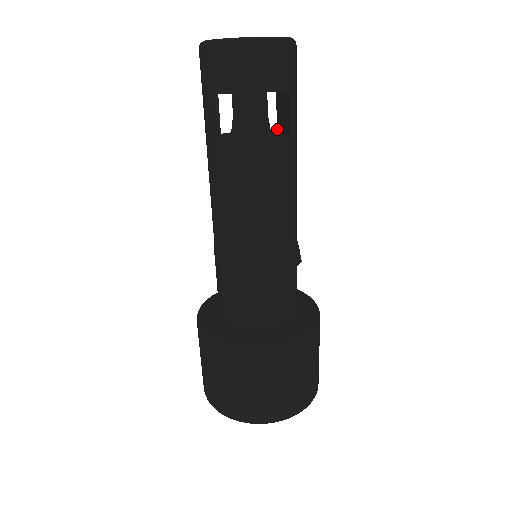
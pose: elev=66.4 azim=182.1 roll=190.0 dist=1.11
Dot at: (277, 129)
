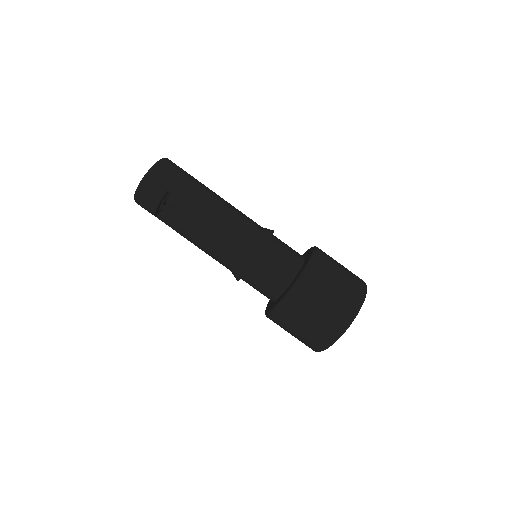
Dot at: occluded
